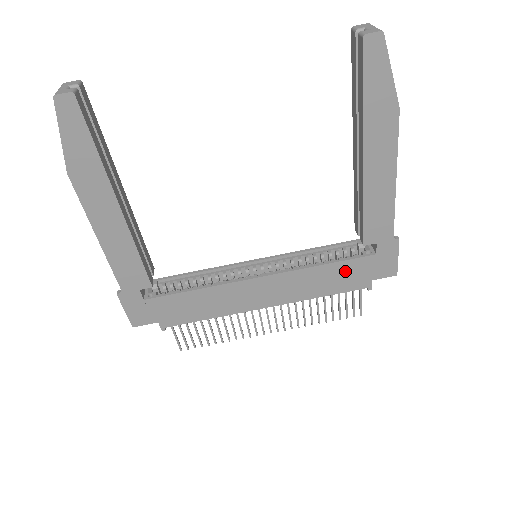
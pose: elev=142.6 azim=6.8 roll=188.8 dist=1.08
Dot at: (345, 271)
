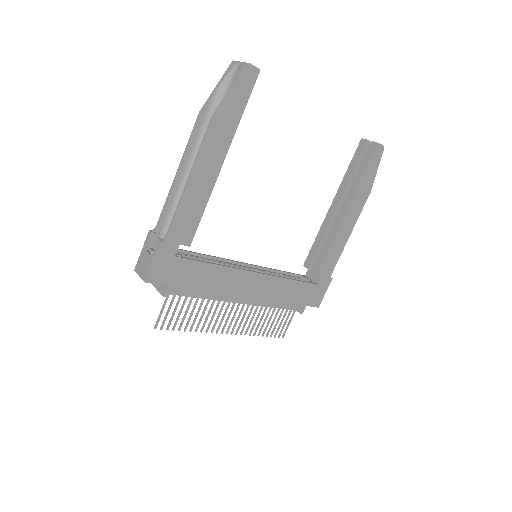
Dot at: (299, 291)
